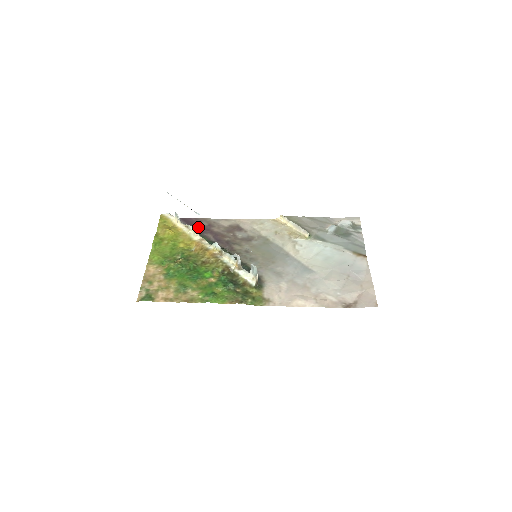
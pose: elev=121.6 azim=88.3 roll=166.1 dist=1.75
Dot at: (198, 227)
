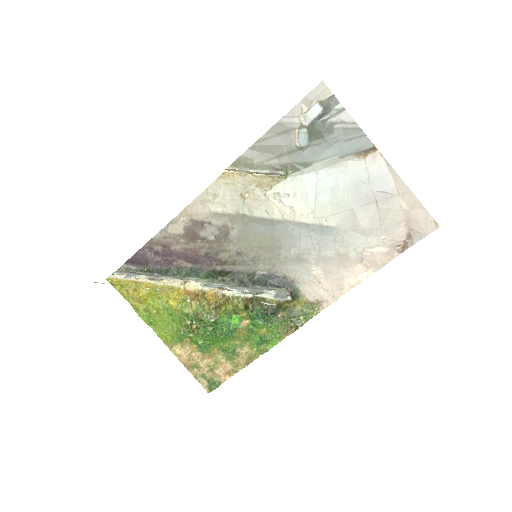
Dot at: (157, 260)
